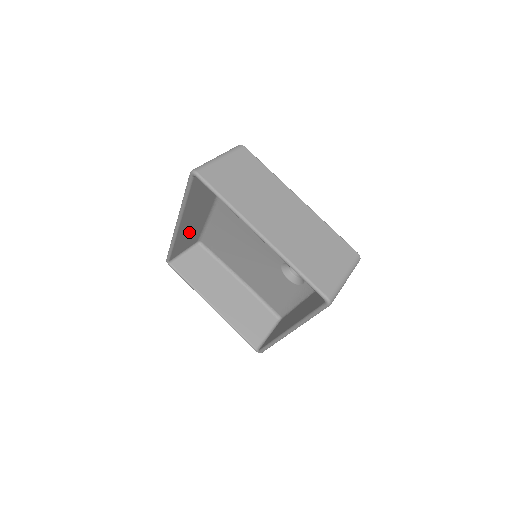
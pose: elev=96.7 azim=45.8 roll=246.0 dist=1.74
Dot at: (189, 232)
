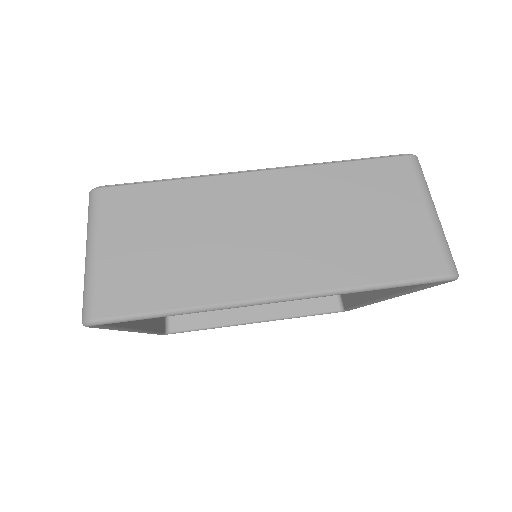
Dot at: occluded
